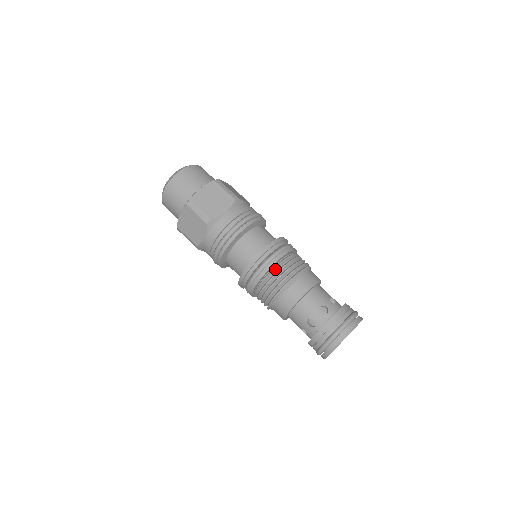
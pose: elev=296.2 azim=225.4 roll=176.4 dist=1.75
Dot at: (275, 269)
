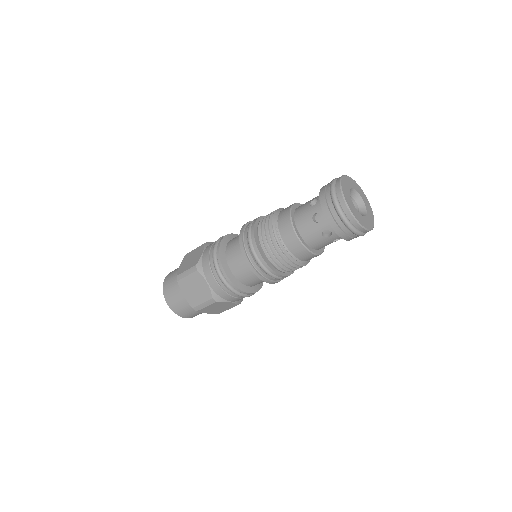
Dot at: (258, 229)
